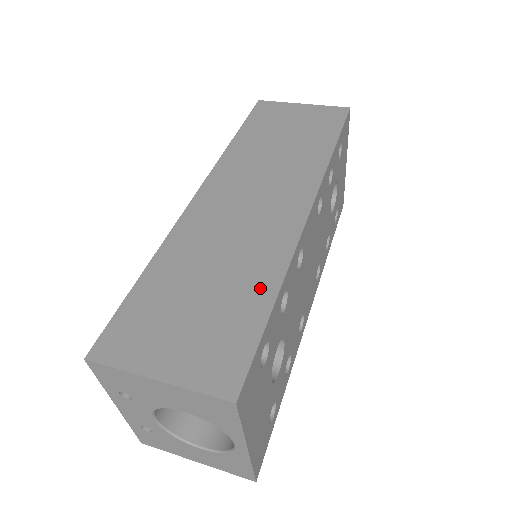
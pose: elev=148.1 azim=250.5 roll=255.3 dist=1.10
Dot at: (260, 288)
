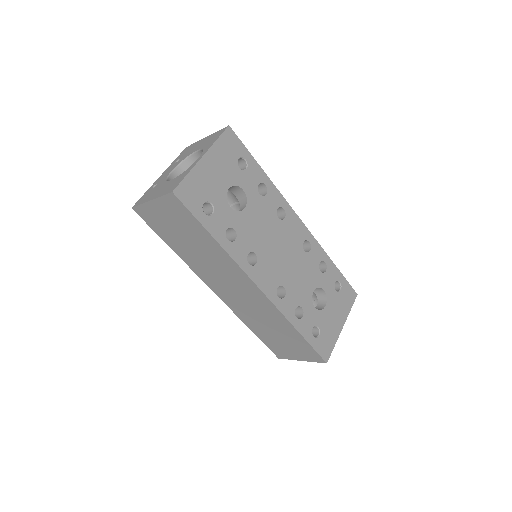
Dot at: occluded
